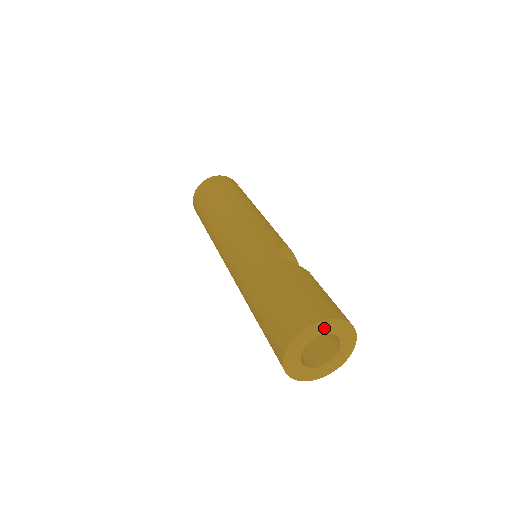
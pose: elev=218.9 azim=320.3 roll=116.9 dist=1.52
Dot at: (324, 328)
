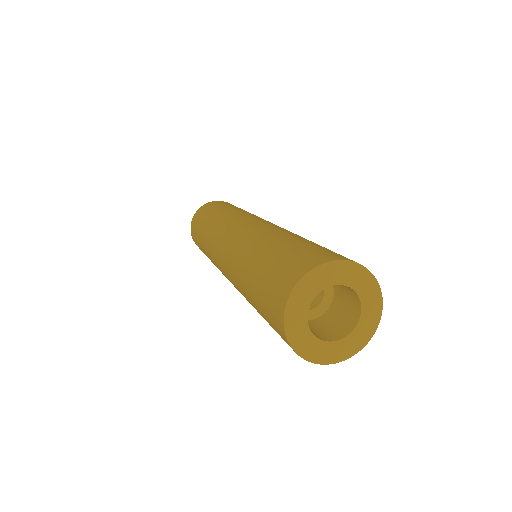
Dot at: (360, 282)
